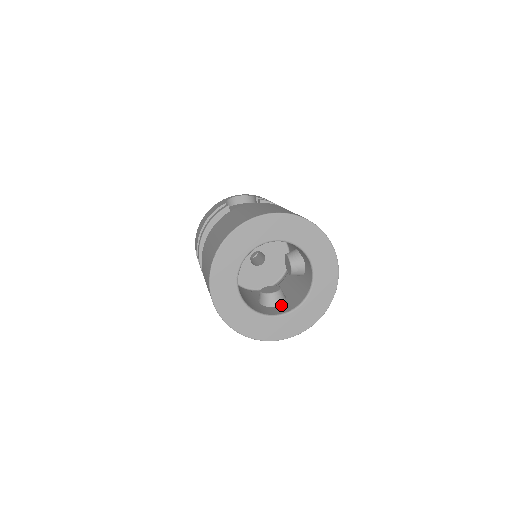
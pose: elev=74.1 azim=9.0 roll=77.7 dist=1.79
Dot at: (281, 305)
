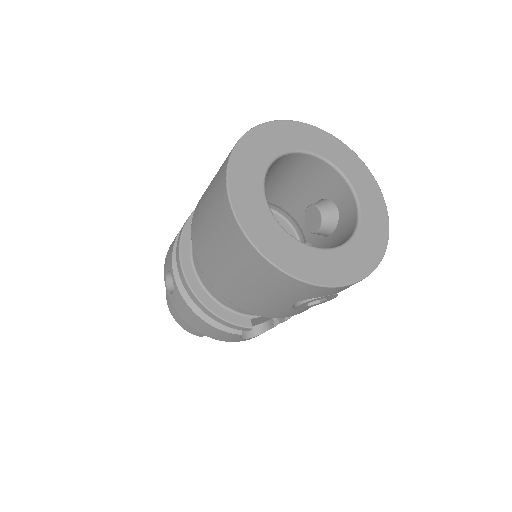
Dot at: occluded
